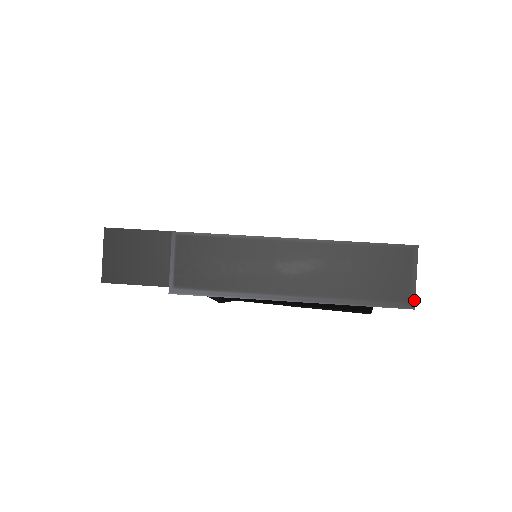
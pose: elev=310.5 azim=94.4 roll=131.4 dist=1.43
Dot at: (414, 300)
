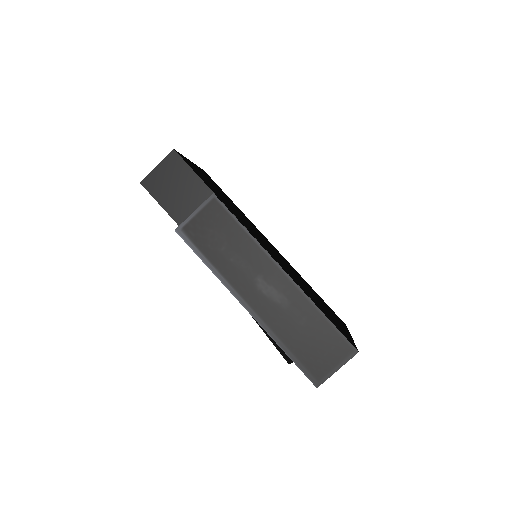
Dot at: (322, 382)
